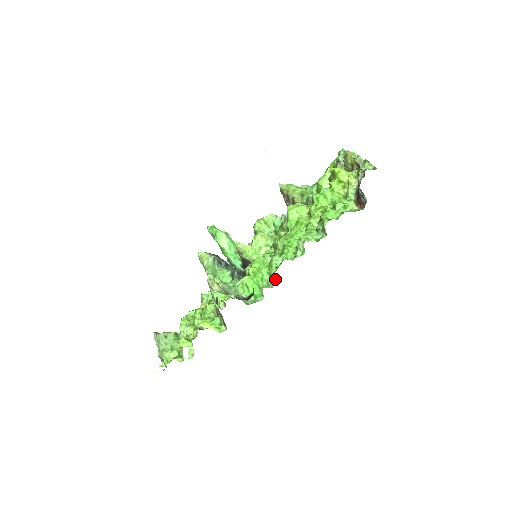
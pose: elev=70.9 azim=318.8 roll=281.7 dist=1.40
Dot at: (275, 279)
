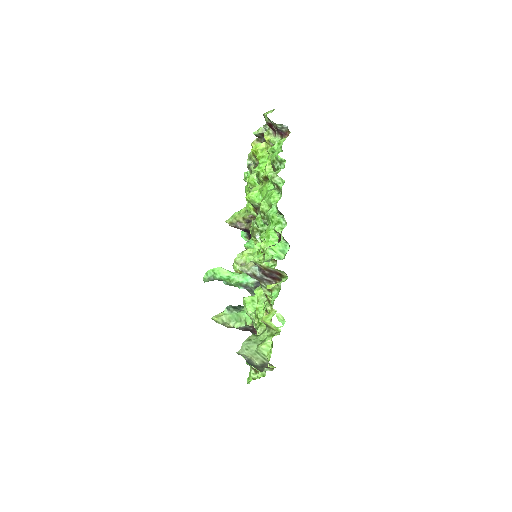
Dot at: (283, 218)
